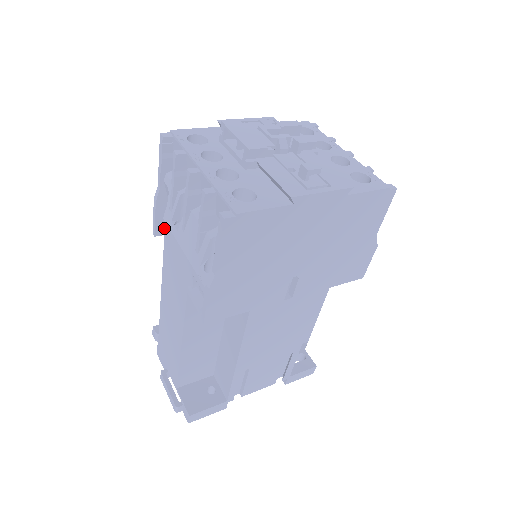
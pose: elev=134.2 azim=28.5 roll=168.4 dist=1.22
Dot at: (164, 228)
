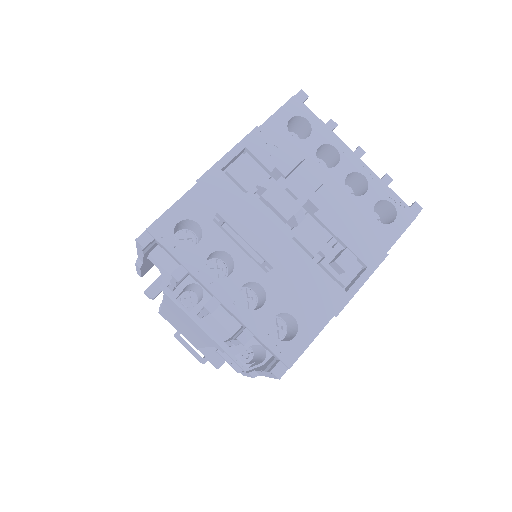
Dot at: (163, 293)
